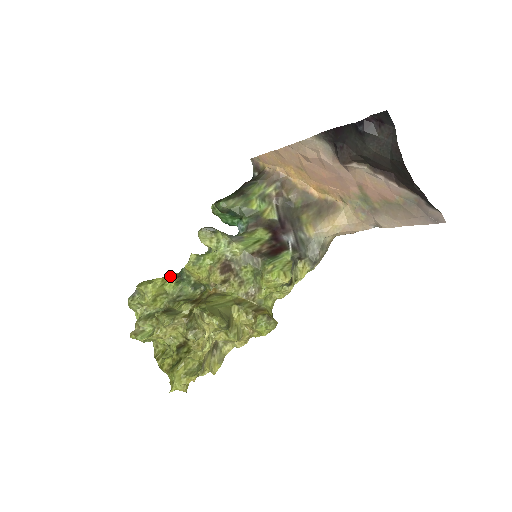
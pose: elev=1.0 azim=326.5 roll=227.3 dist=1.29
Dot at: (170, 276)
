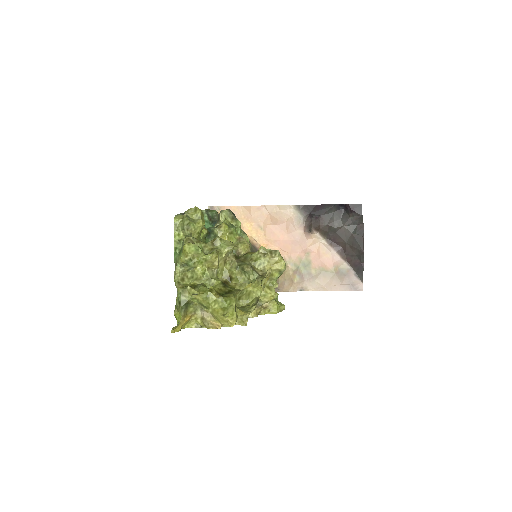
Dot at: occluded
